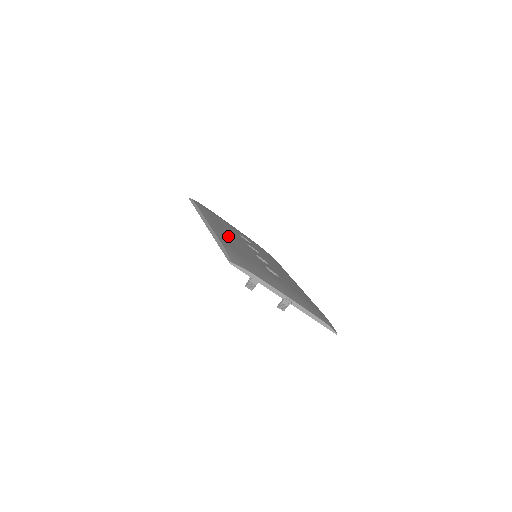
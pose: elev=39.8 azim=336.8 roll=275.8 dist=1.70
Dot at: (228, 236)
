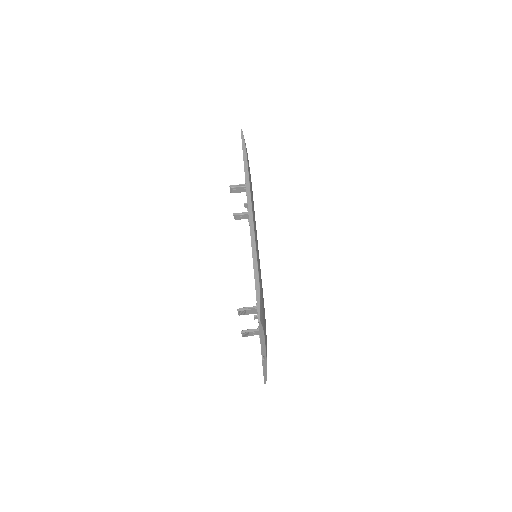
Dot at: occluded
